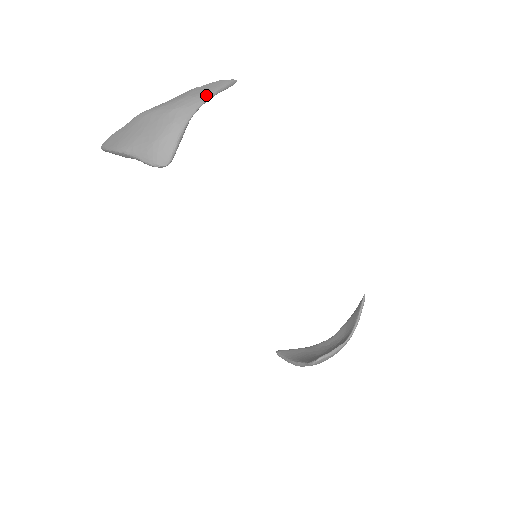
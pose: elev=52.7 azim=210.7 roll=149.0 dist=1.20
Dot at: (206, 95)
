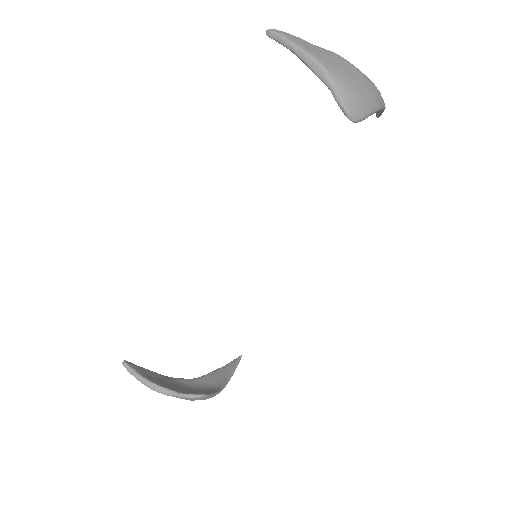
Dot at: occluded
